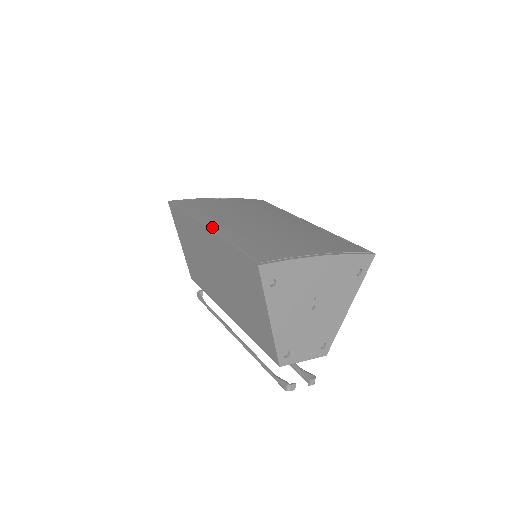
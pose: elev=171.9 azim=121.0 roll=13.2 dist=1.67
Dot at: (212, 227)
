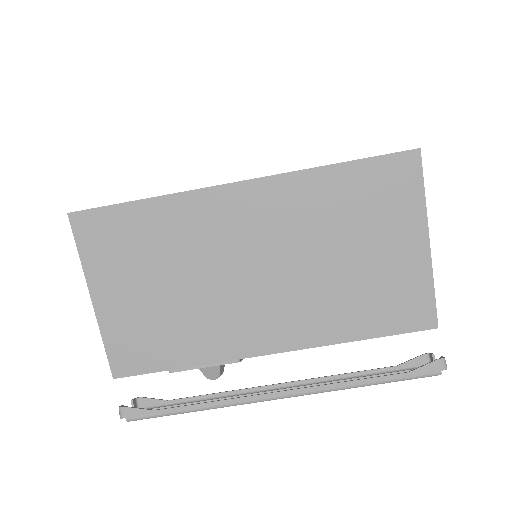
Dot at: occluded
